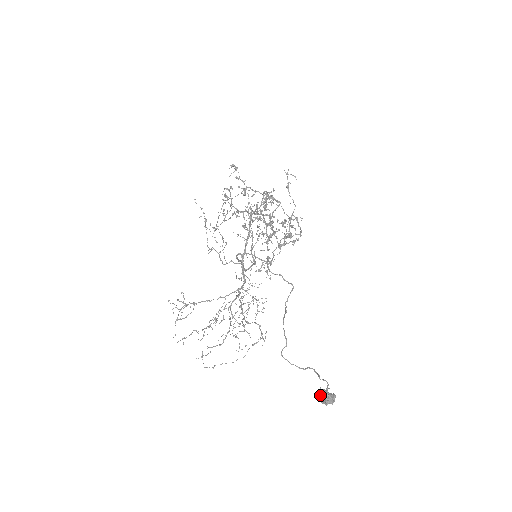
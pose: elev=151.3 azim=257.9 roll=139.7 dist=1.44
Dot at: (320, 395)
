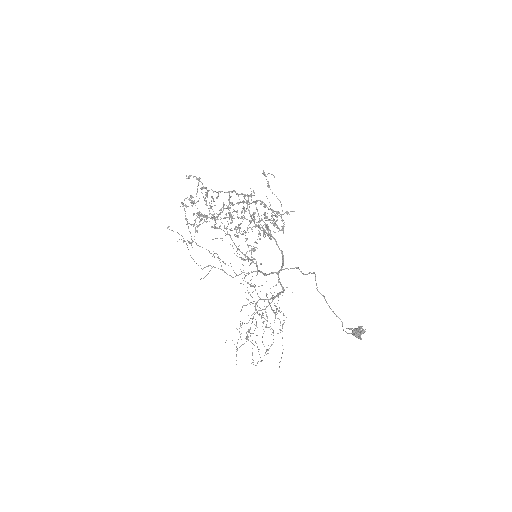
Dot at: (358, 336)
